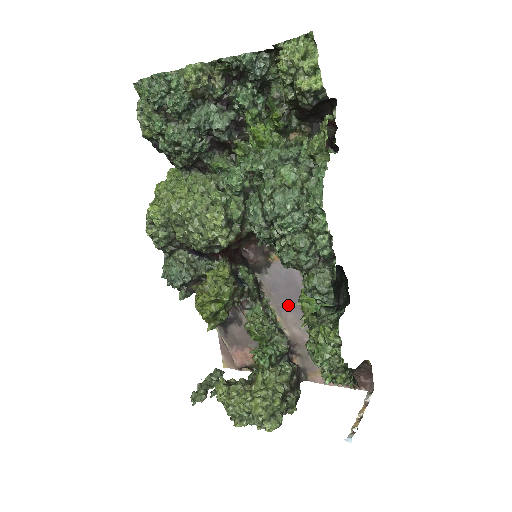
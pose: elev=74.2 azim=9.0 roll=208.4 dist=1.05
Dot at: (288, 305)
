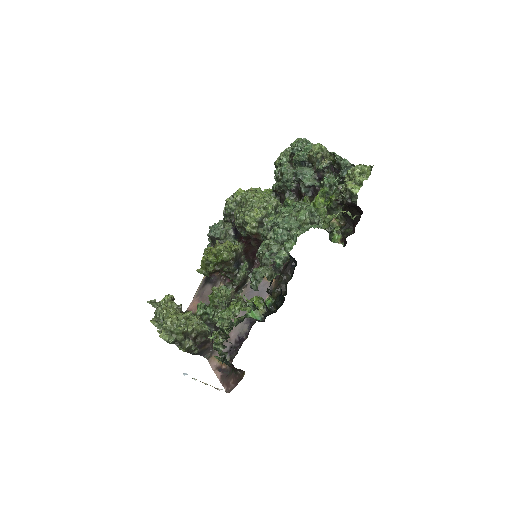
Dot at: occluded
